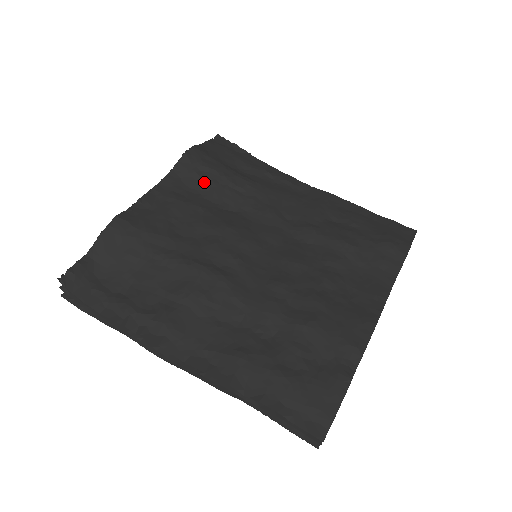
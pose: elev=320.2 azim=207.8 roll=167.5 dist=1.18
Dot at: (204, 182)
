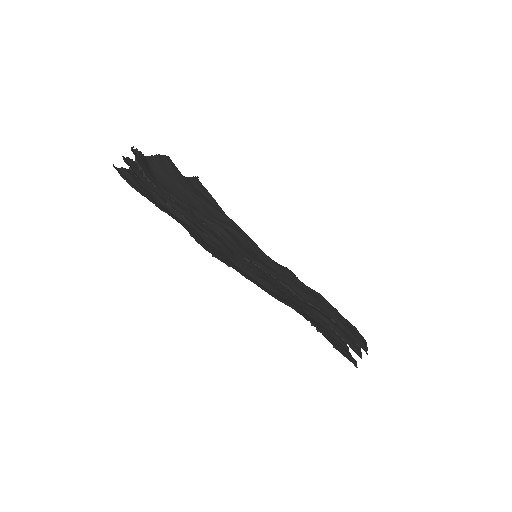
Dot at: (210, 200)
